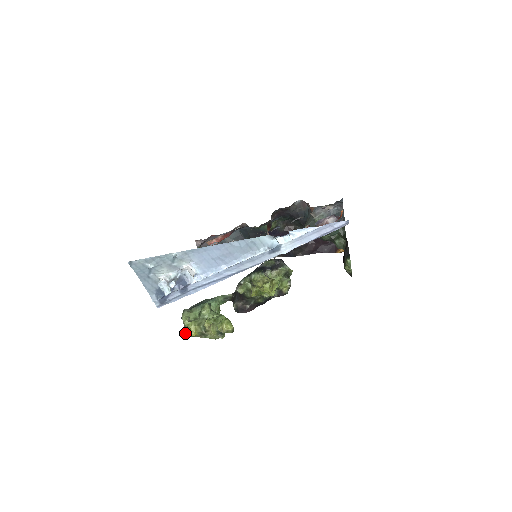
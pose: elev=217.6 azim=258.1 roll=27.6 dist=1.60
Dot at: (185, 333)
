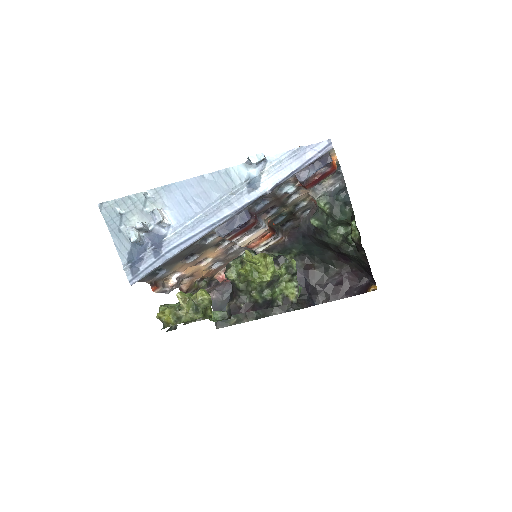
Dot at: occluded
